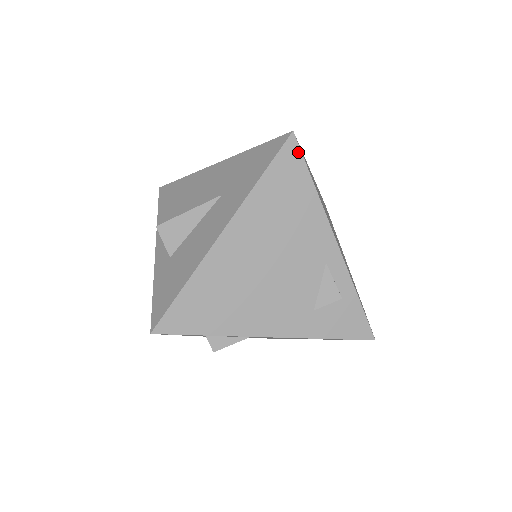
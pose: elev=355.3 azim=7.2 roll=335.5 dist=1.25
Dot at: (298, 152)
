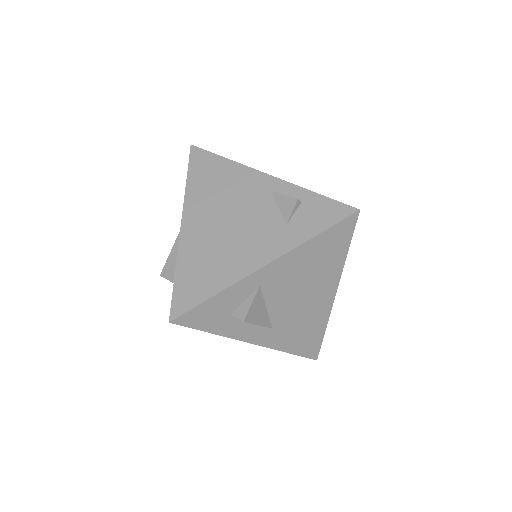
Dot at: (202, 151)
